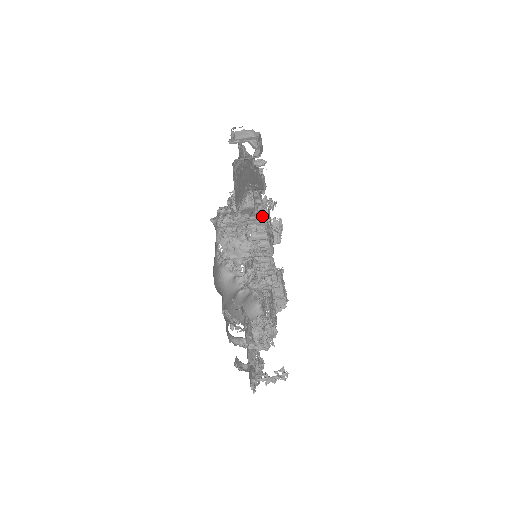
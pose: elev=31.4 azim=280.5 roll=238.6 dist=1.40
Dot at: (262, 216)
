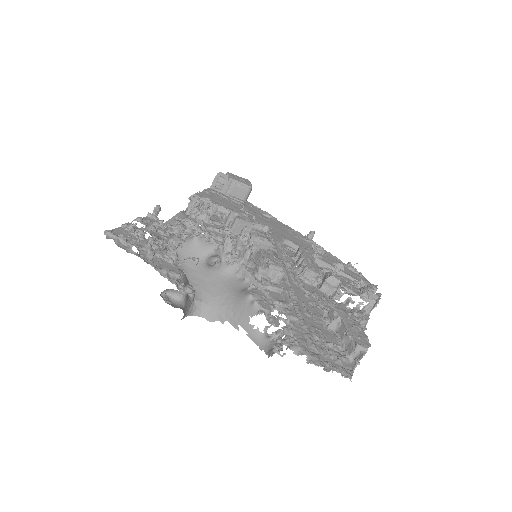
Dot at: occluded
